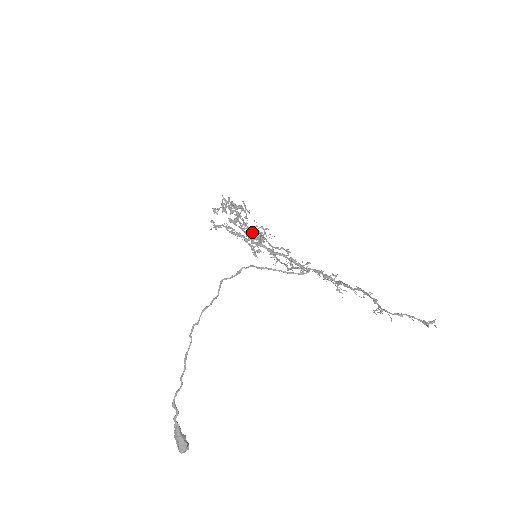
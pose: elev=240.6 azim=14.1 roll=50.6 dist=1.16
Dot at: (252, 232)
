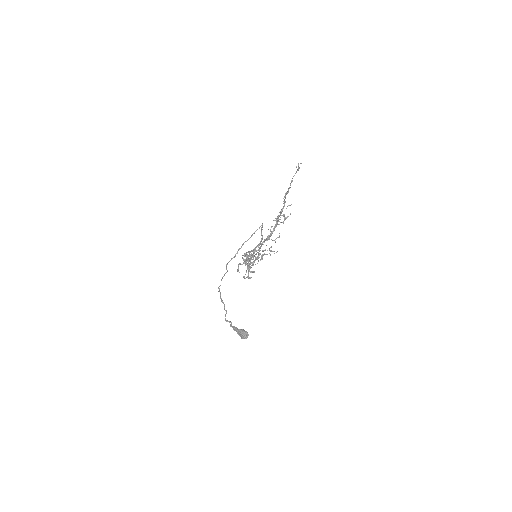
Dot at: (261, 259)
